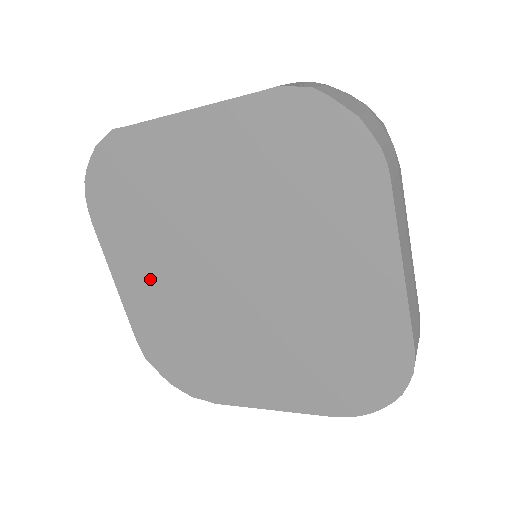
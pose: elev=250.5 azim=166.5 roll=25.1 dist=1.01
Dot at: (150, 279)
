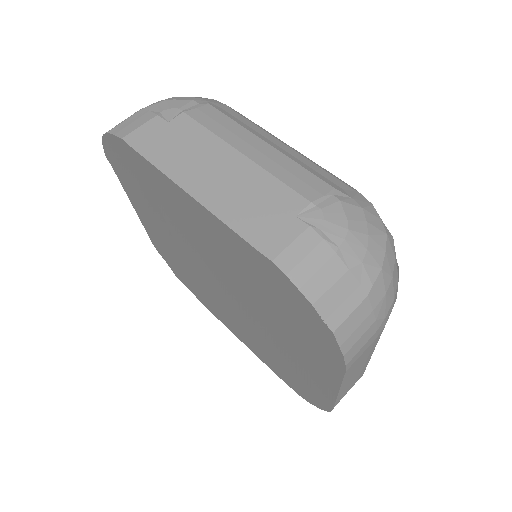
Dot at: occluded
